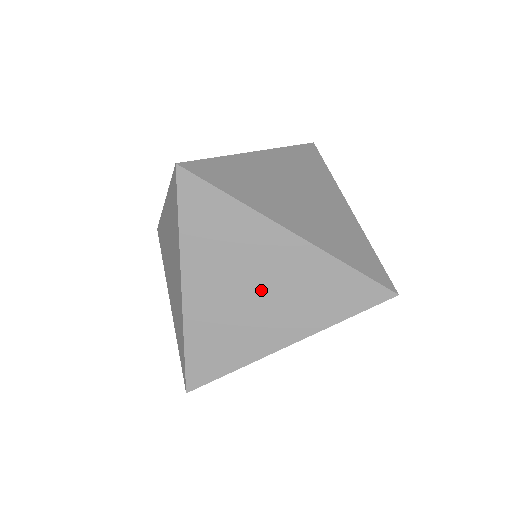
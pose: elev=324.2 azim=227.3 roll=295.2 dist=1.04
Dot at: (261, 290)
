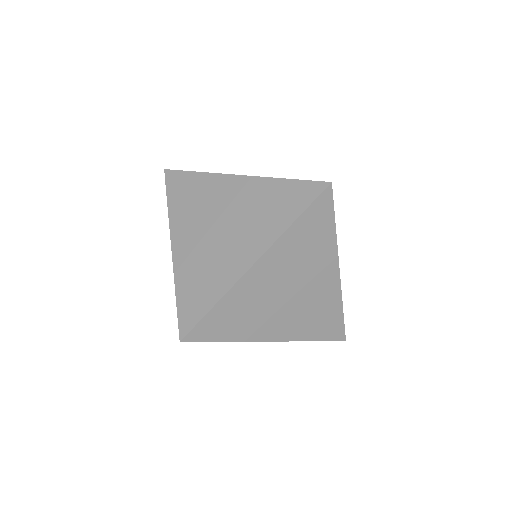
Dot at: (294, 295)
